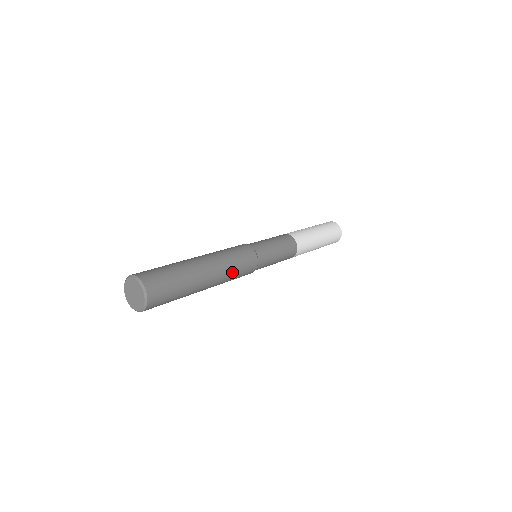
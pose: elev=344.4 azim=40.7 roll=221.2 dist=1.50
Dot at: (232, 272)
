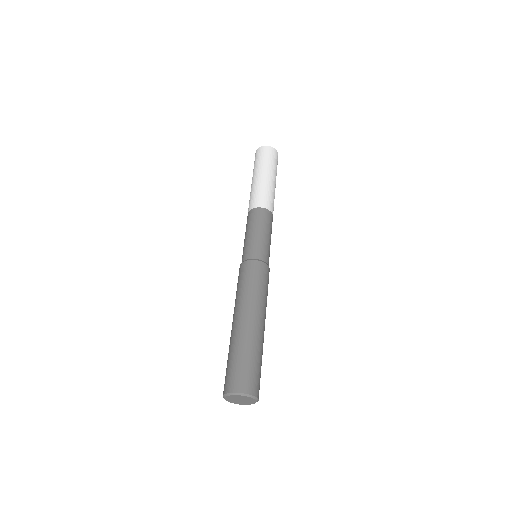
Dot at: (262, 295)
